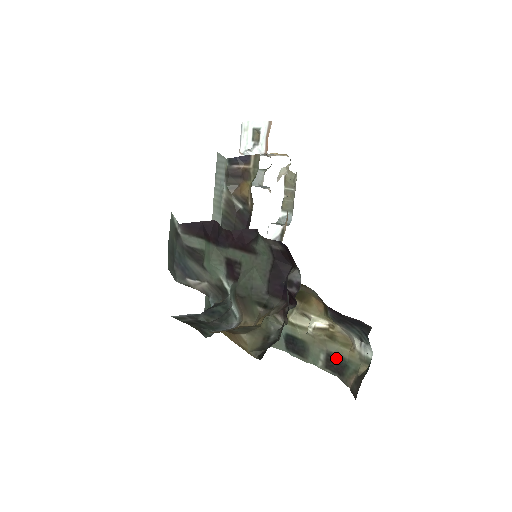
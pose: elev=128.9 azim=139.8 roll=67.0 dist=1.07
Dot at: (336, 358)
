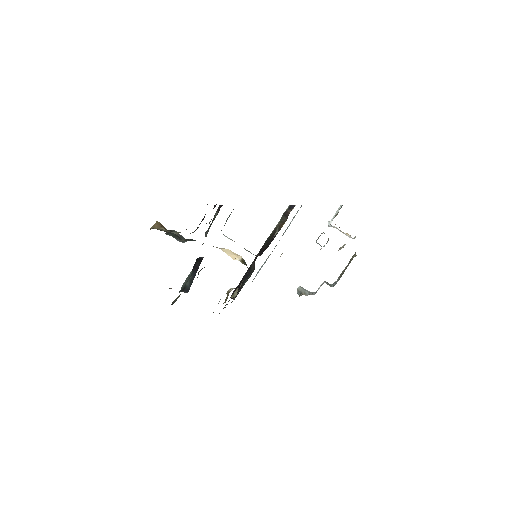
Dot at: occluded
